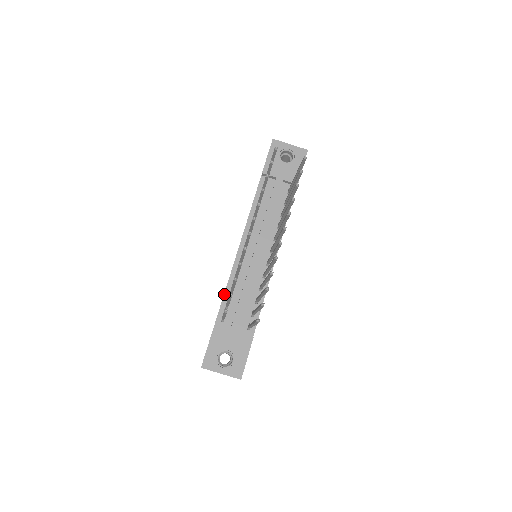
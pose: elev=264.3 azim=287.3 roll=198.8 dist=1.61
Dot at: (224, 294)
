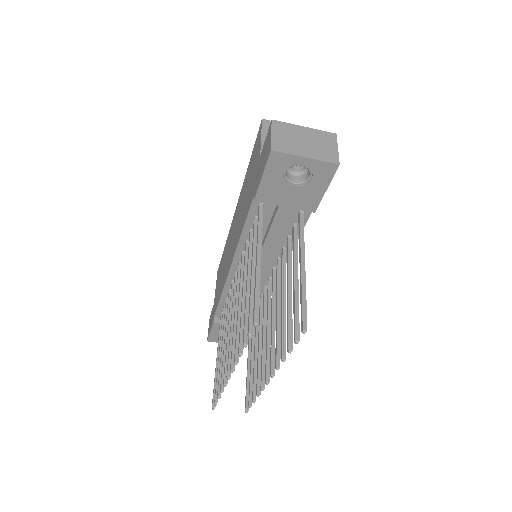
Dot at: (219, 300)
